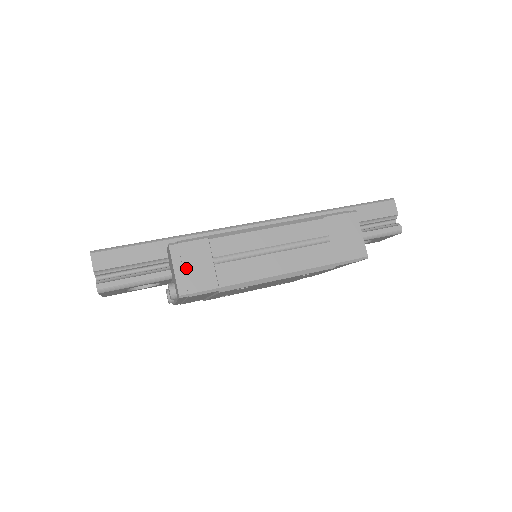
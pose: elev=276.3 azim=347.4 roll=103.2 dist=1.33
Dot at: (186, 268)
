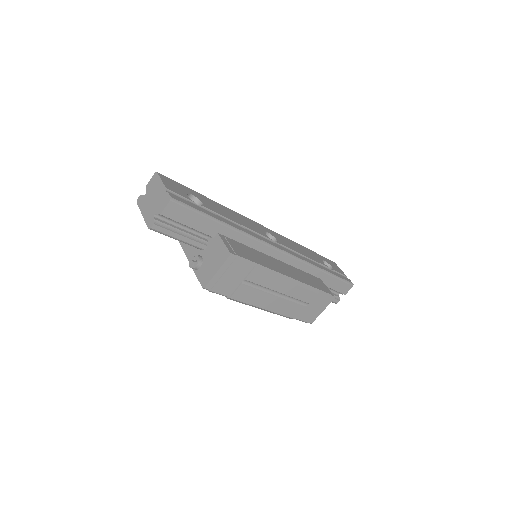
Dot at: (225, 275)
